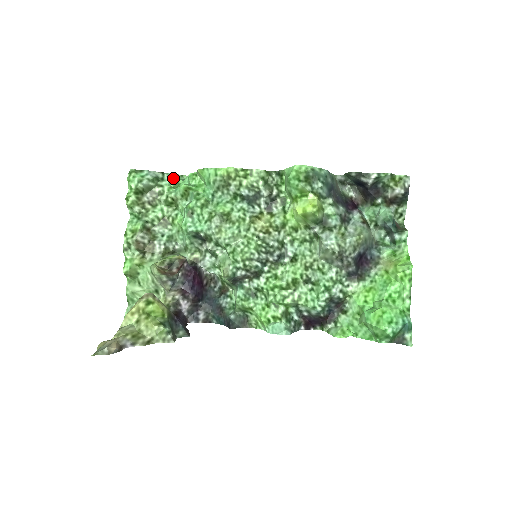
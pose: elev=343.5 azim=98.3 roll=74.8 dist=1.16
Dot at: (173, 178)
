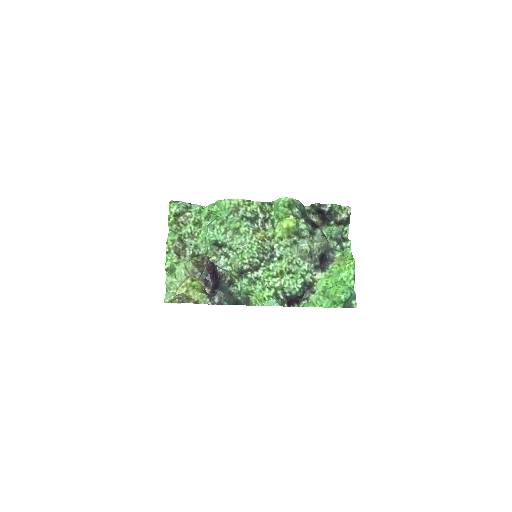
Dot at: (197, 207)
